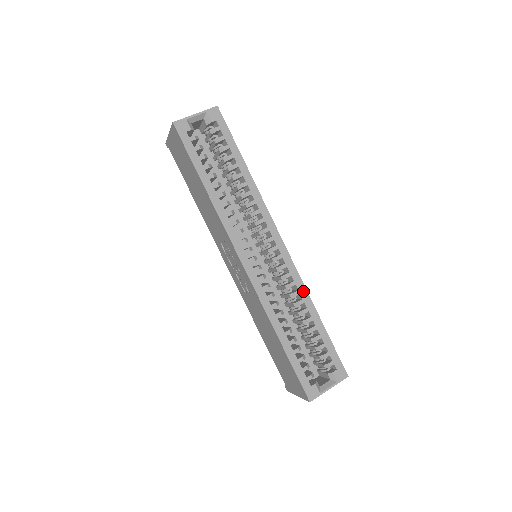
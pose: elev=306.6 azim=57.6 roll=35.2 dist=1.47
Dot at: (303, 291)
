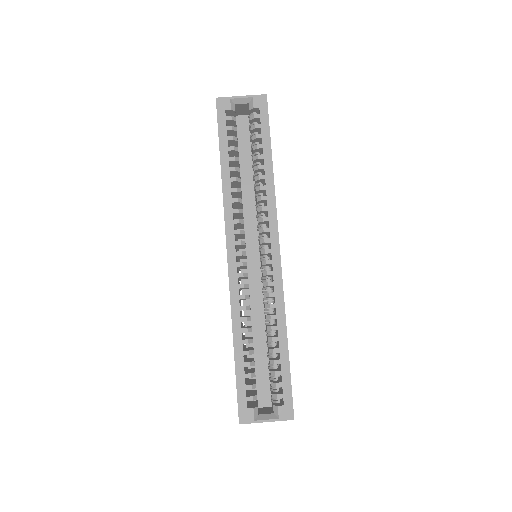
Dot at: (280, 307)
